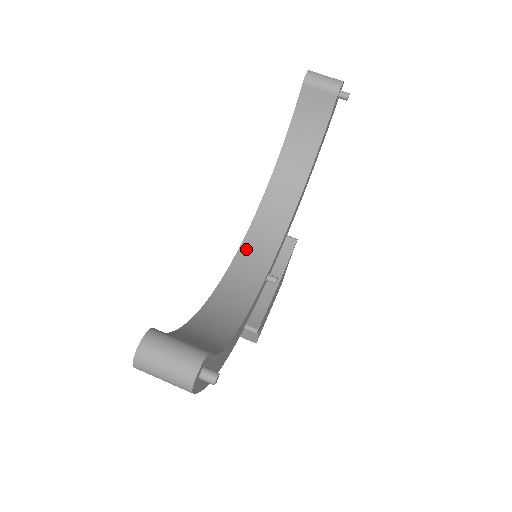
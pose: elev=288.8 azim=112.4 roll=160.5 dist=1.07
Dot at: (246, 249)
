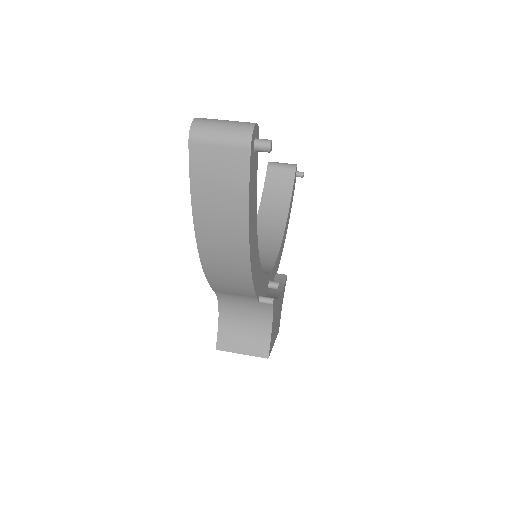
Dot at: occluded
